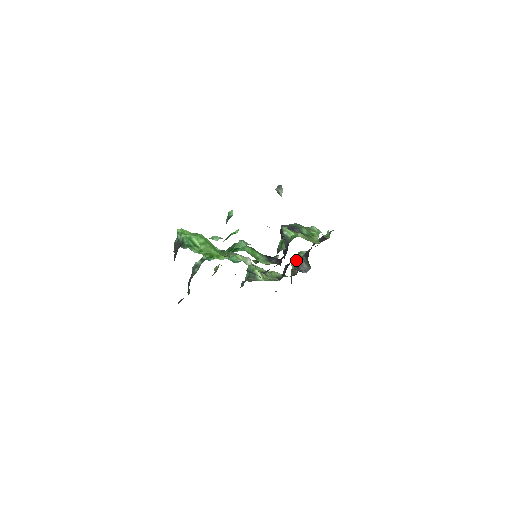
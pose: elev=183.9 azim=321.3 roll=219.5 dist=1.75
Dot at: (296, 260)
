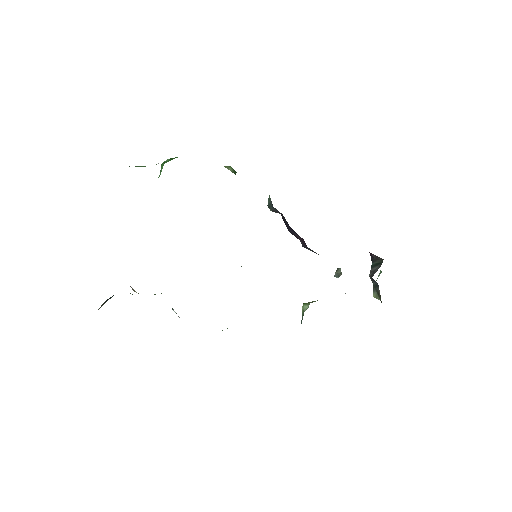
Dot at: occluded
